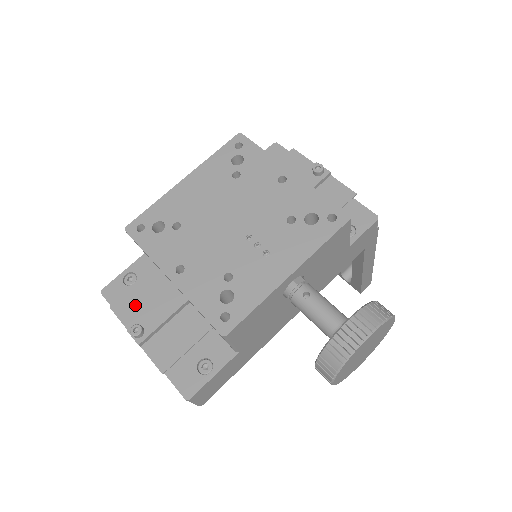
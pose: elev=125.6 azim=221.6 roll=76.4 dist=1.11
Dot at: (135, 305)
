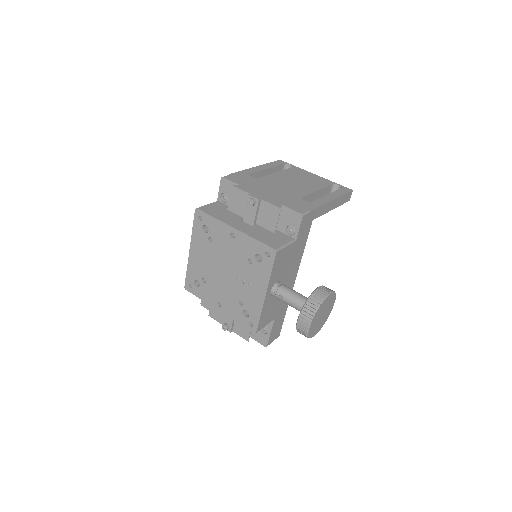
Dot at: (217, 312)
